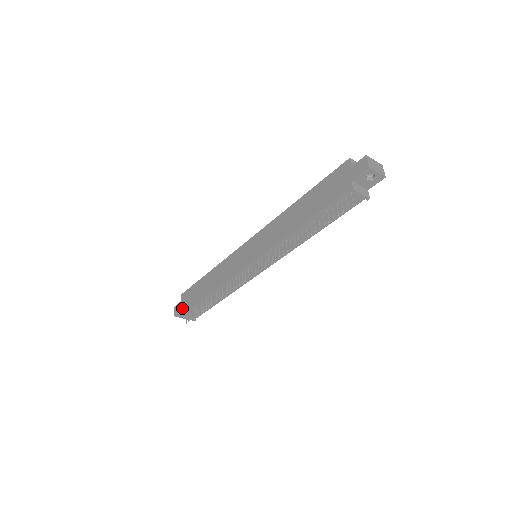
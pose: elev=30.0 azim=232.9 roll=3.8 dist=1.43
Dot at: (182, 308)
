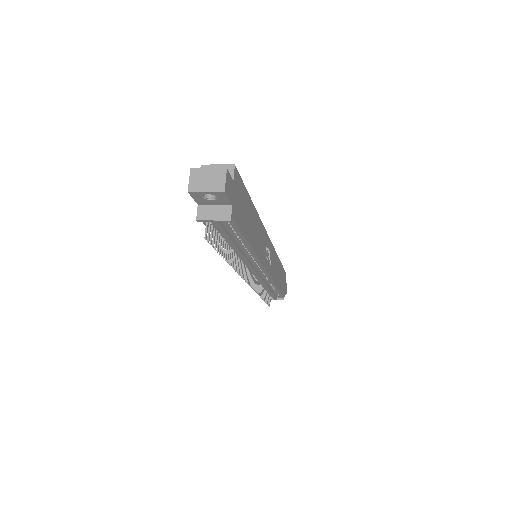
Dot at: occluded
